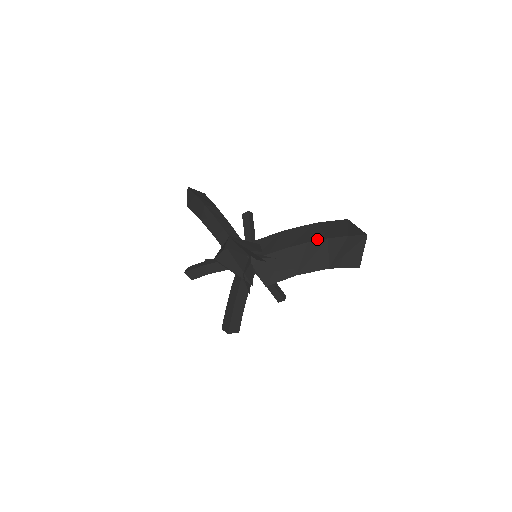
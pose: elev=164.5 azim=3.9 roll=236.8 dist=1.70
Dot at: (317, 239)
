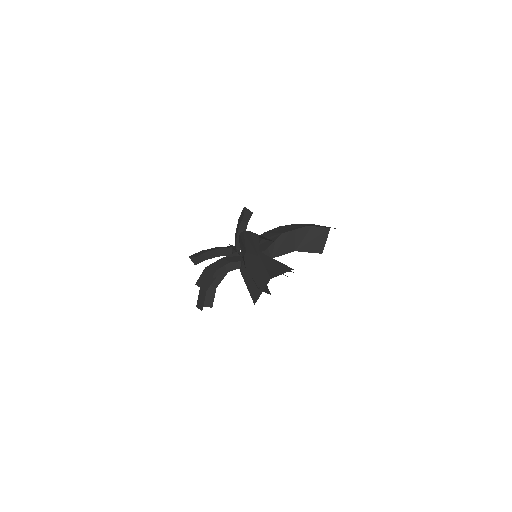
Dot at: (288, 225)
